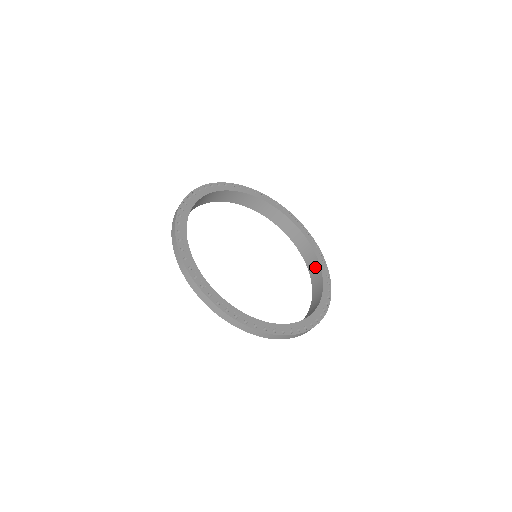
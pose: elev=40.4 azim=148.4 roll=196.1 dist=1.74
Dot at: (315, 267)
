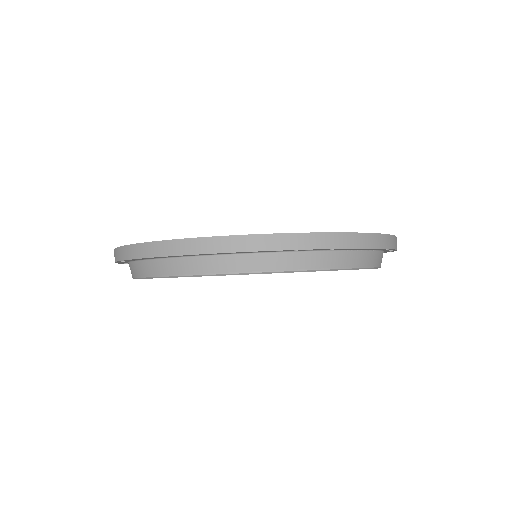
Dot at: occluded
